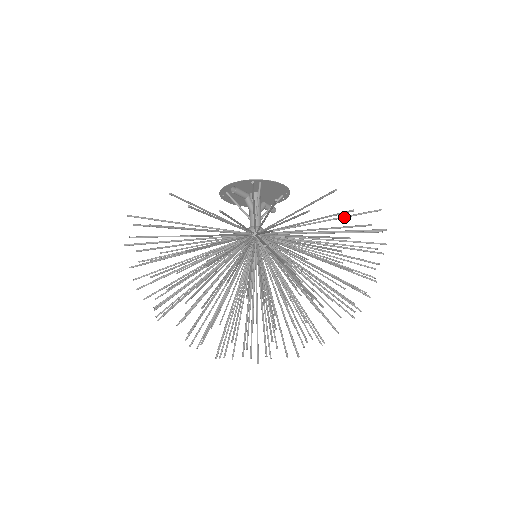
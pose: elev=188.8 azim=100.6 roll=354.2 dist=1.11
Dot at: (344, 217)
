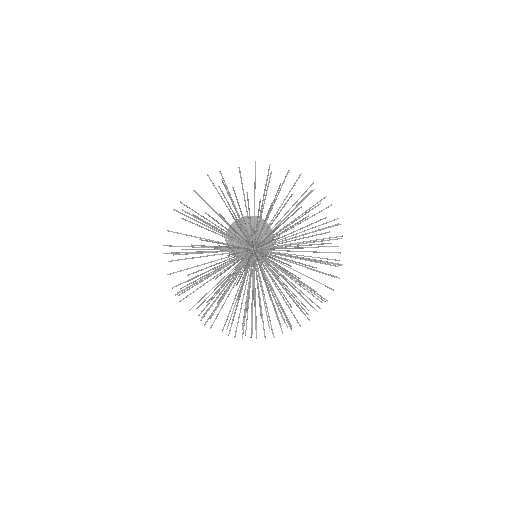
Dot at: (310, 217)
